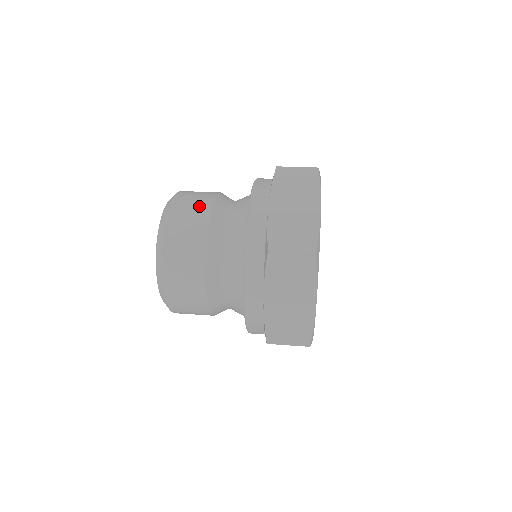
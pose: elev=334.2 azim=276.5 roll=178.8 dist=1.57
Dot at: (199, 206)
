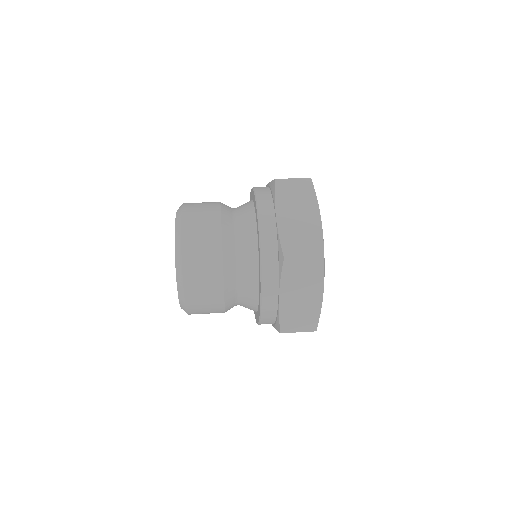
Dot at: (209, 219)
